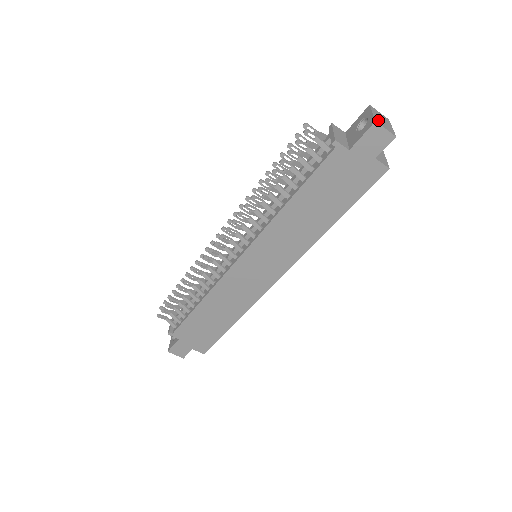
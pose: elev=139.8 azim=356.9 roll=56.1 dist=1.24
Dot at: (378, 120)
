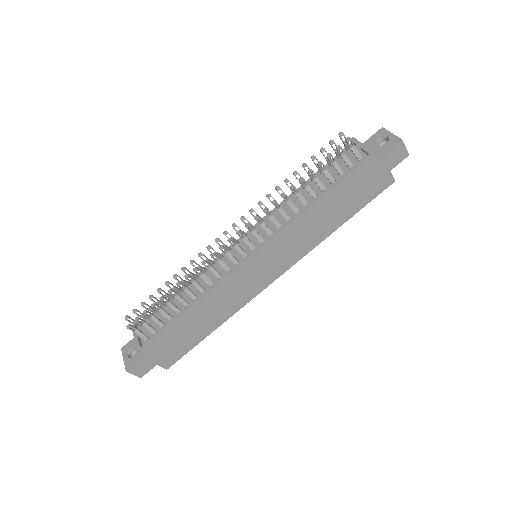
Dot at: (399, 140)
